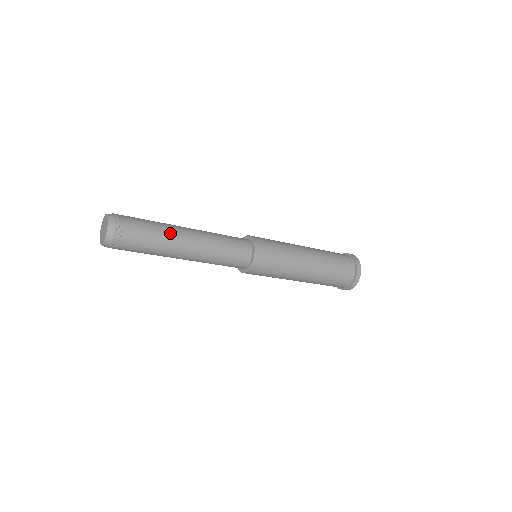
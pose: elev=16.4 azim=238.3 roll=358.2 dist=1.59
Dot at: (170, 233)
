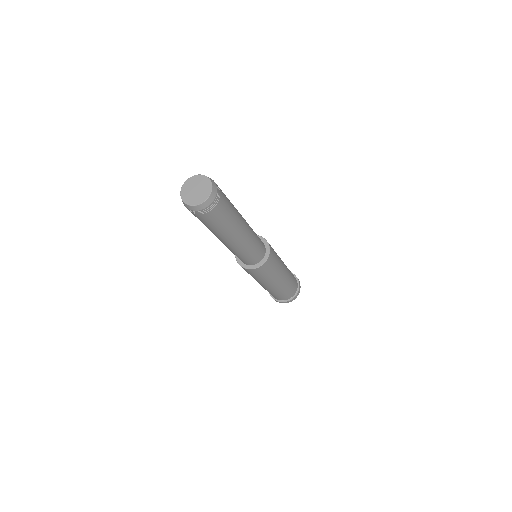
Dot at: (235, 208)
